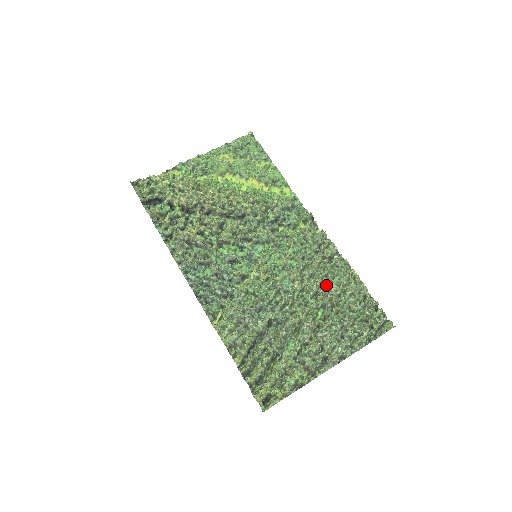
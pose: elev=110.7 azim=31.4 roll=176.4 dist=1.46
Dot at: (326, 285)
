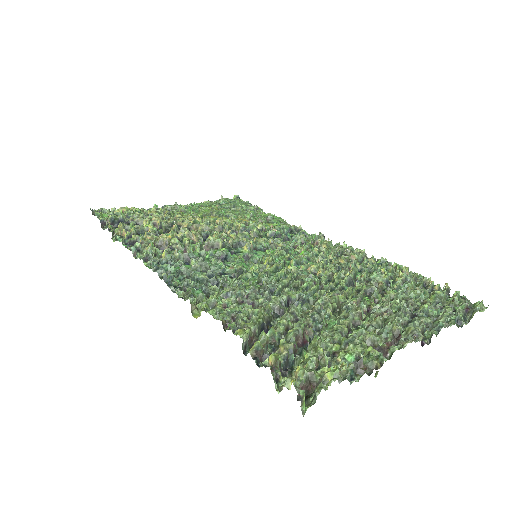
Dot at: (364, 275)
